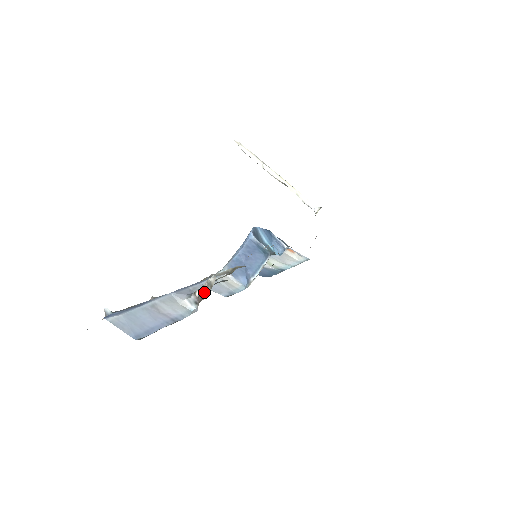
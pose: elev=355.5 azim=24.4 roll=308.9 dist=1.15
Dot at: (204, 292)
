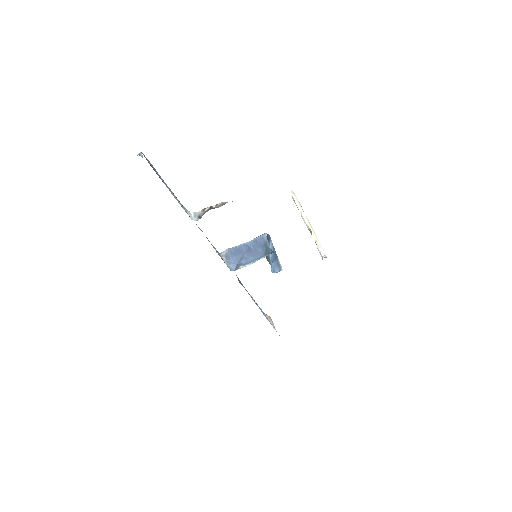
Dot at: (214, 208)
